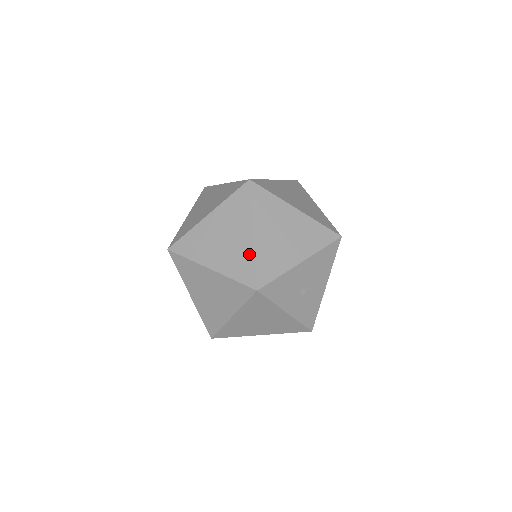
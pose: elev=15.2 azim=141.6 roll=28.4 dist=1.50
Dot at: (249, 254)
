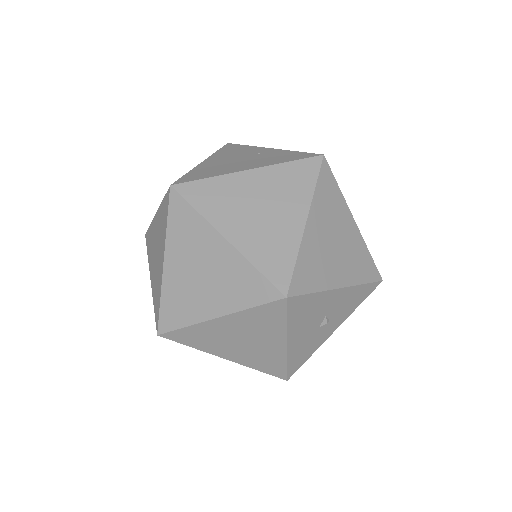
Dot at: occluded
